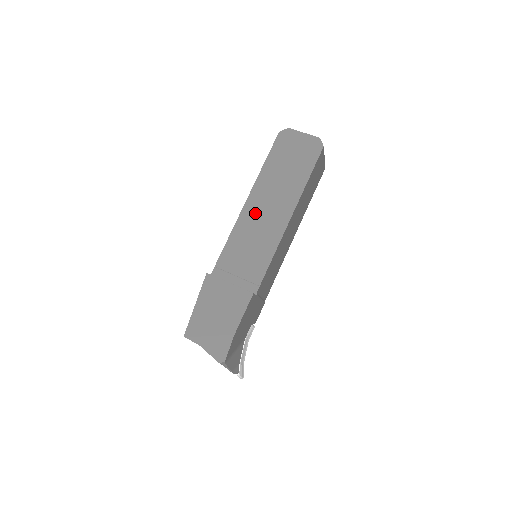
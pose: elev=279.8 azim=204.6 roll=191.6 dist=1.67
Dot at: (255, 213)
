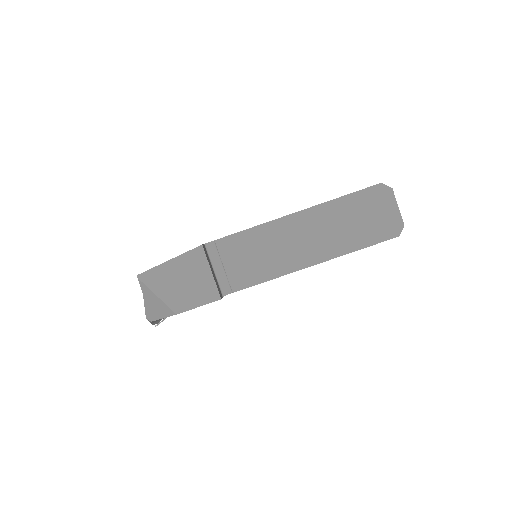
Dot at: (289, 232)
